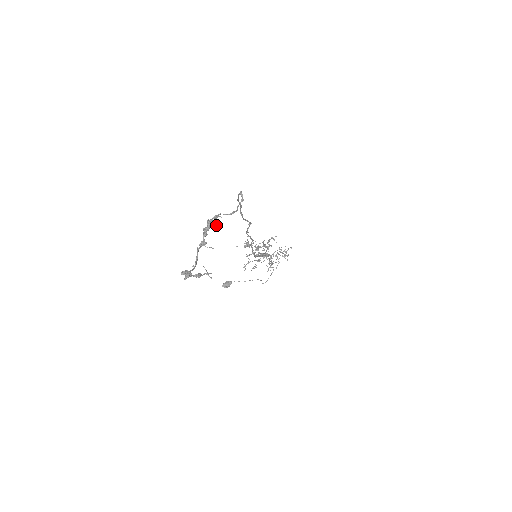
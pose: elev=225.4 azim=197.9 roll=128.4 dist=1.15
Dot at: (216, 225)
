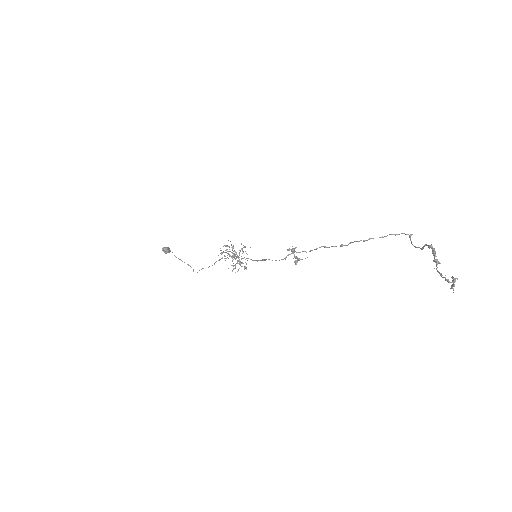
Dot at: (433, 253)
